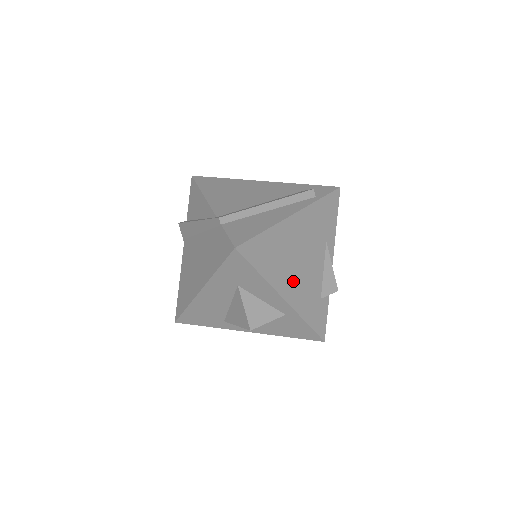
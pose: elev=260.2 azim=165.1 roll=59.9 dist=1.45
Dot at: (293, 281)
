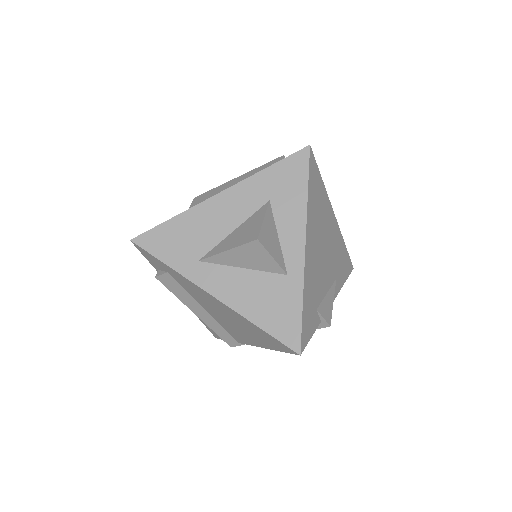
Dot at: (314, 249)
